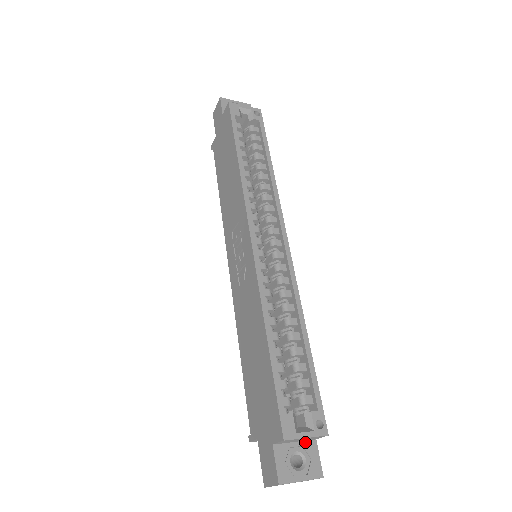
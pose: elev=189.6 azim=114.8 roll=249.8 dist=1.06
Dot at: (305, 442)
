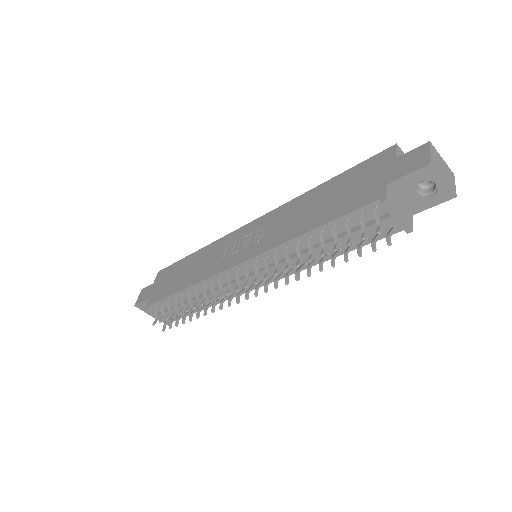
Dot at: occluded
